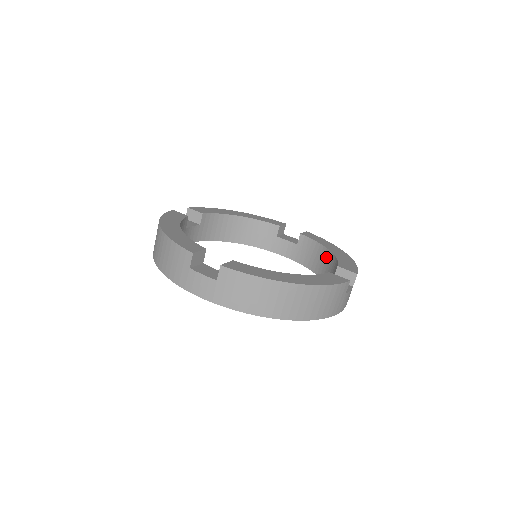
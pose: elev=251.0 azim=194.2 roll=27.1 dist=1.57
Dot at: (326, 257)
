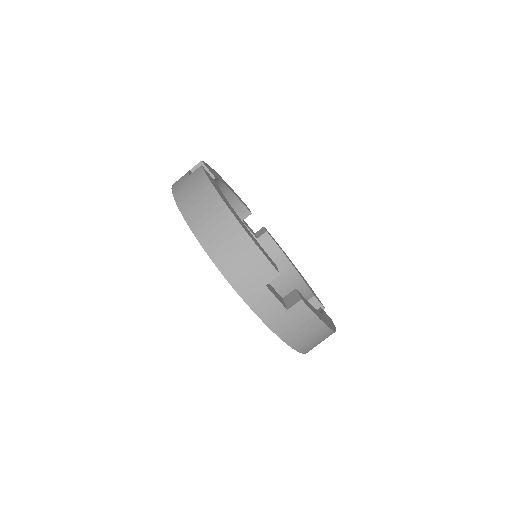
Dot at: occluded
